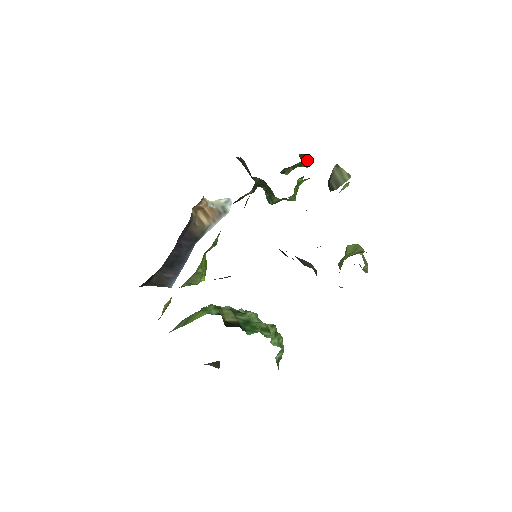
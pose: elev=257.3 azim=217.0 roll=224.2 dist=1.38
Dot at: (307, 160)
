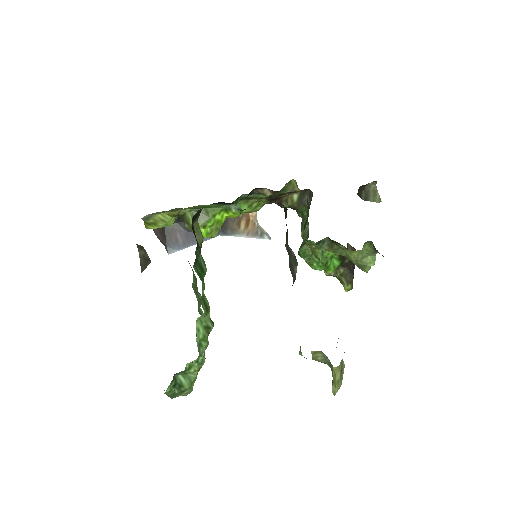
Dot at: (350, 276)
